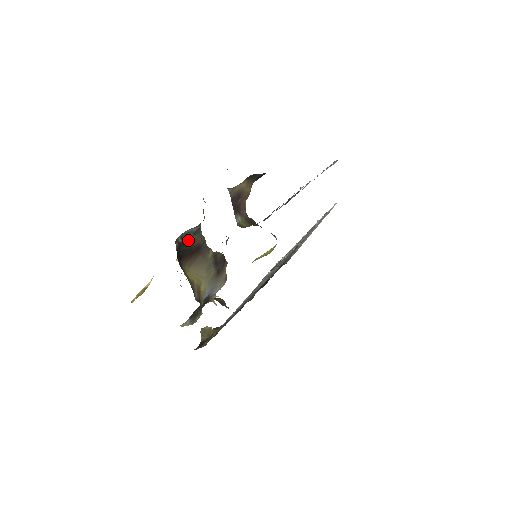
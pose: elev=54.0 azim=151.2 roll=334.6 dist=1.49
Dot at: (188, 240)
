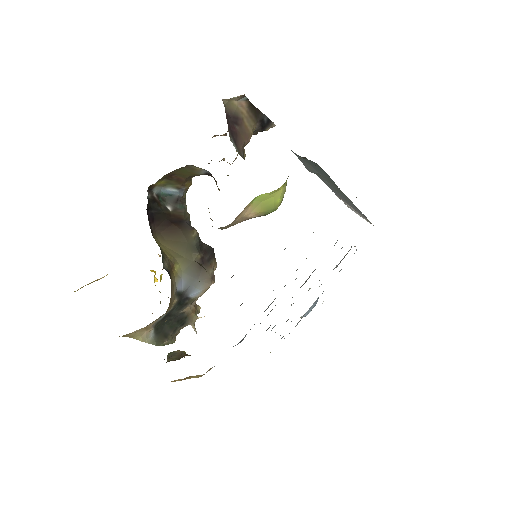
Dot at: (166, 205)
